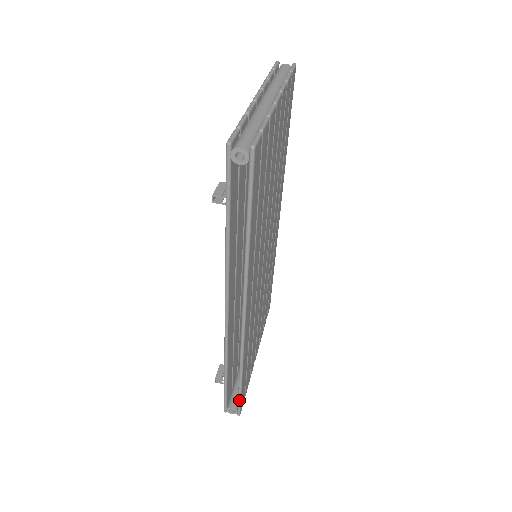
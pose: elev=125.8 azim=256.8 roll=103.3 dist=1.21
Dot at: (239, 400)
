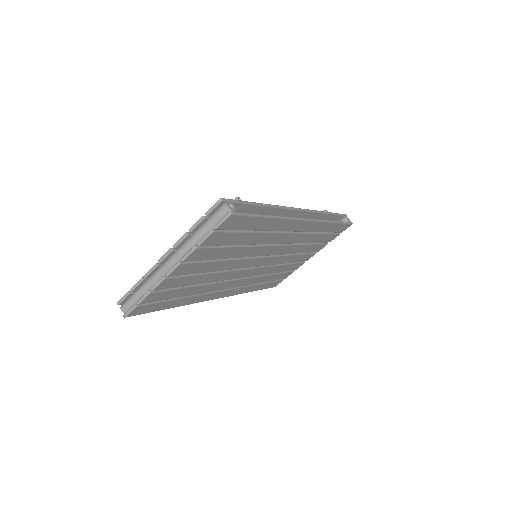
Dot at: occluded
